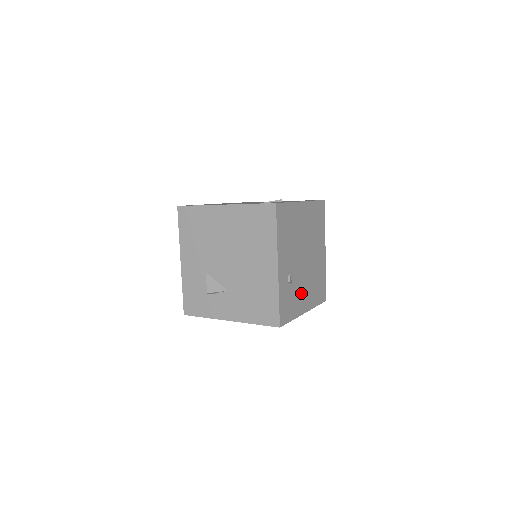
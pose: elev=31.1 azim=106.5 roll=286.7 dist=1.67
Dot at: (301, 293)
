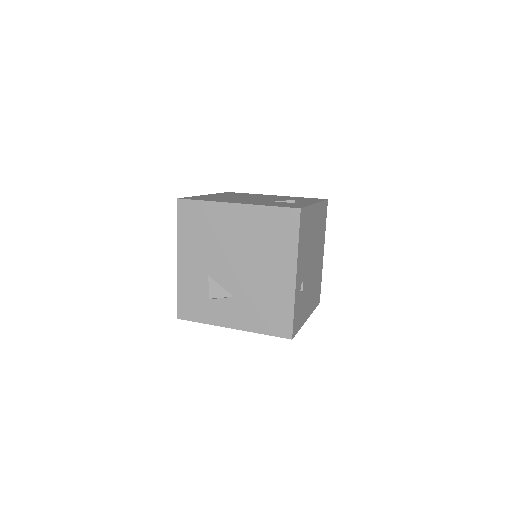
Dot at: (307, 300)
